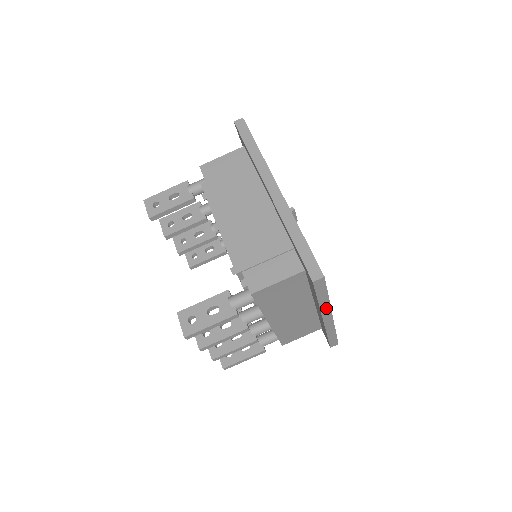
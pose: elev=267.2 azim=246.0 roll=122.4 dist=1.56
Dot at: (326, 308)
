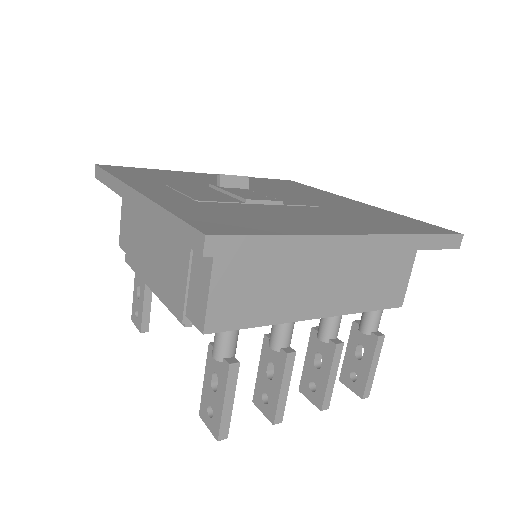
Dot at: (320, 243)
